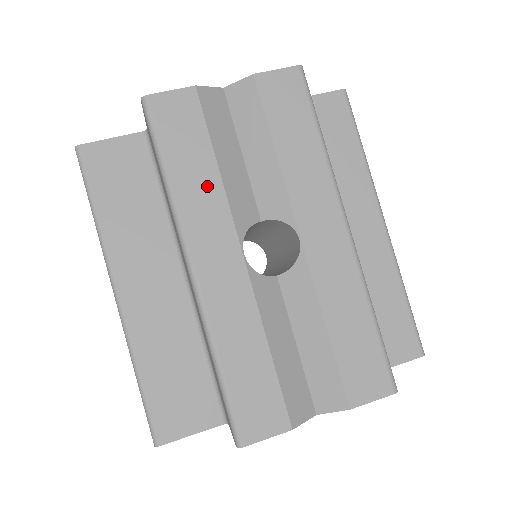
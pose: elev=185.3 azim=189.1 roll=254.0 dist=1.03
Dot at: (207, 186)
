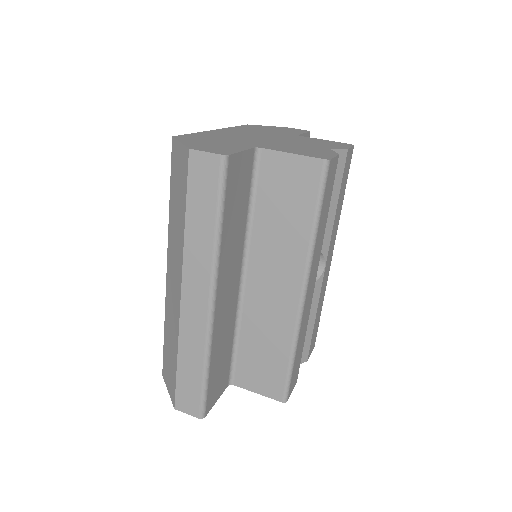
Dot at: (322, 234)
